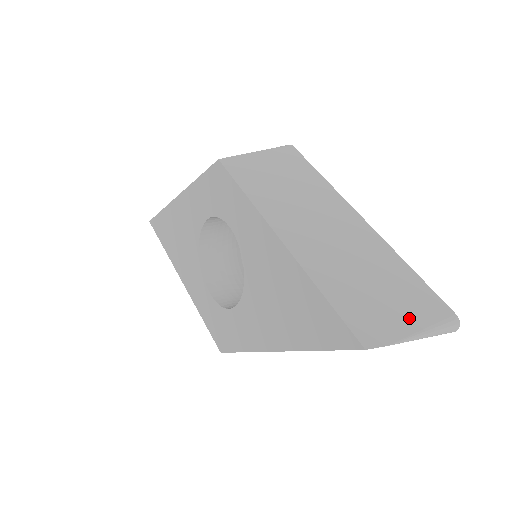
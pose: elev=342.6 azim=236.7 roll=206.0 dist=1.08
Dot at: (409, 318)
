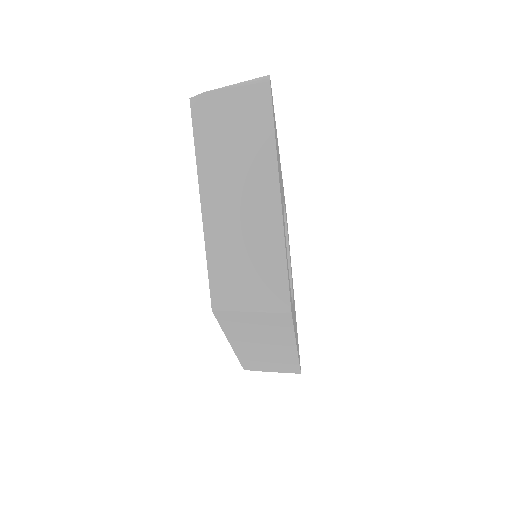
Dot at: occluded
